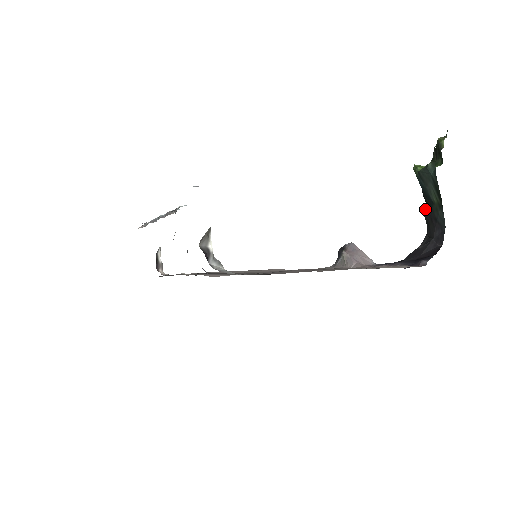
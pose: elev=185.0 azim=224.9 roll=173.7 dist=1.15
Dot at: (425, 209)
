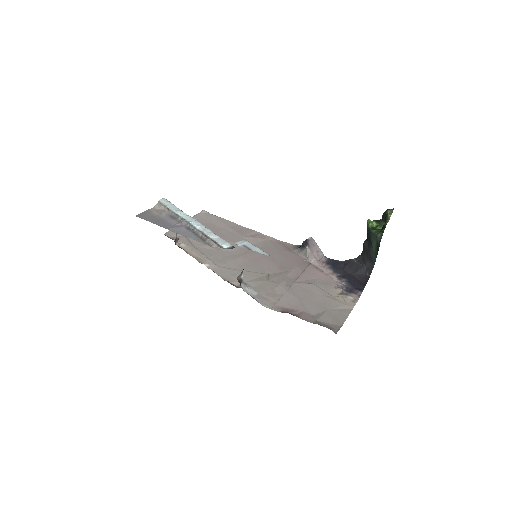
Dot at: (365, 243)
